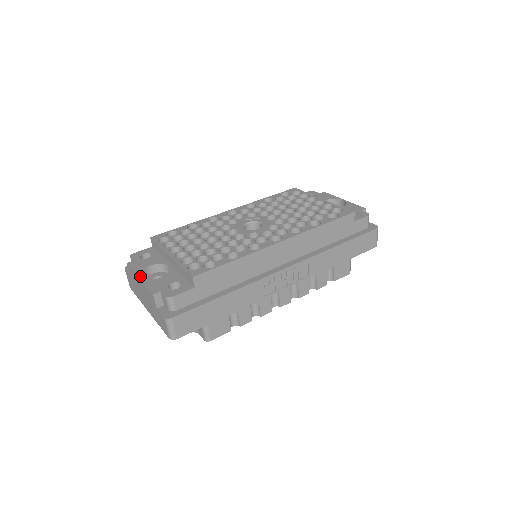
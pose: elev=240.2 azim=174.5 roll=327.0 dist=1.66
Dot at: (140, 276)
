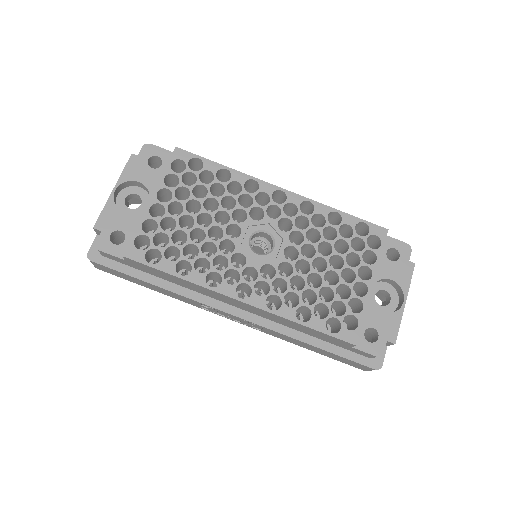
Dot at: (116, 188)
